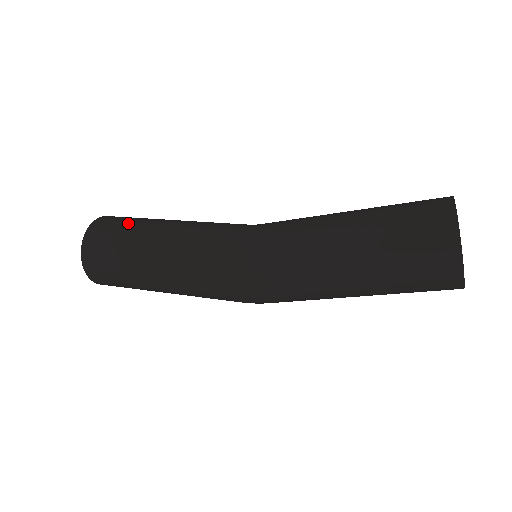
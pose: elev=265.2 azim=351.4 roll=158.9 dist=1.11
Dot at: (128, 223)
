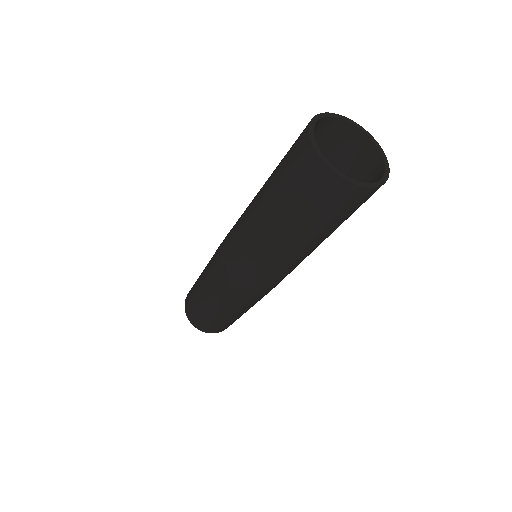
Dot at: occluded
